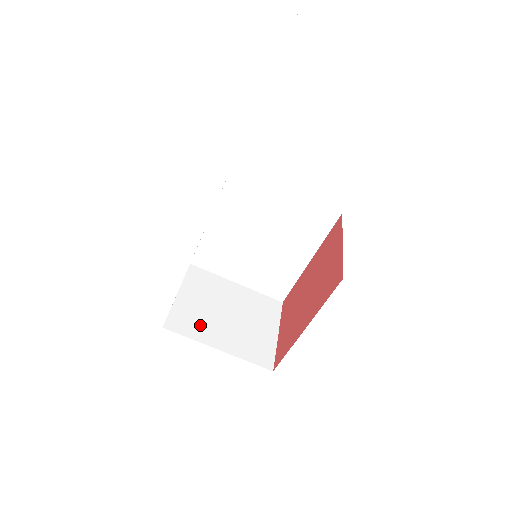
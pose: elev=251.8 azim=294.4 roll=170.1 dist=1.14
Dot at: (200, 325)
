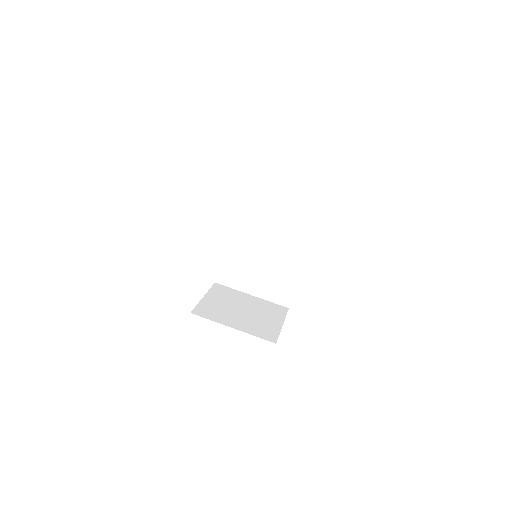
Dot at: (219, 314)
